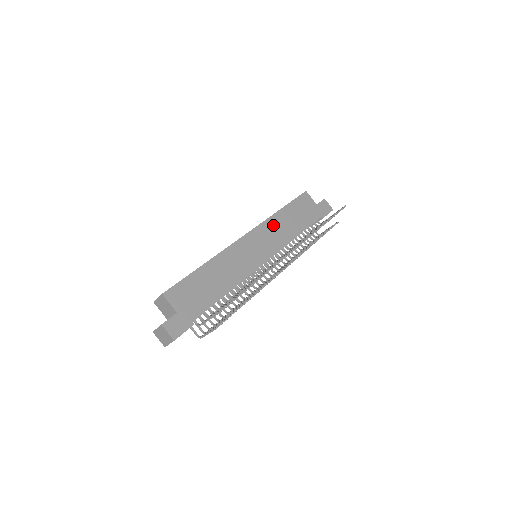
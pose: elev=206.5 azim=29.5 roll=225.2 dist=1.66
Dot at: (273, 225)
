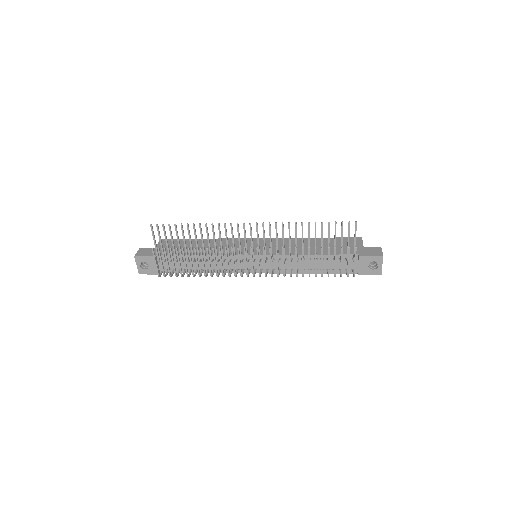
Dot at: (292, 242)
